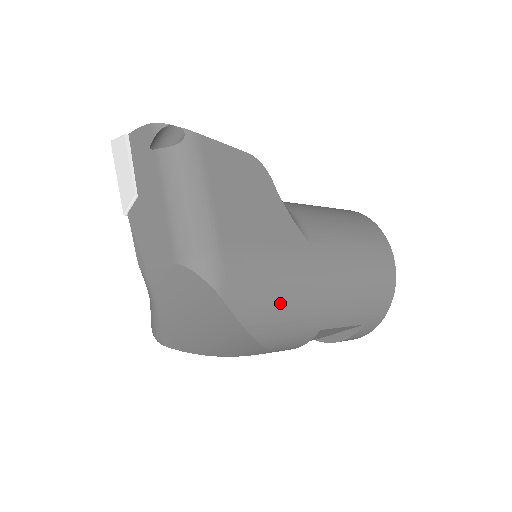
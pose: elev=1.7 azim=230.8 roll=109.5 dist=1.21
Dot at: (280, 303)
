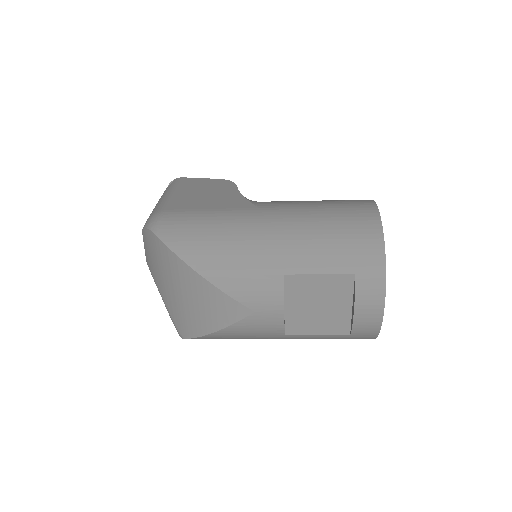
Dot at: (216, 241)
